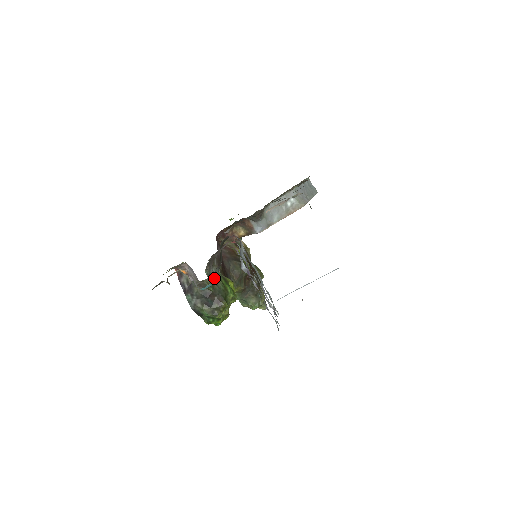
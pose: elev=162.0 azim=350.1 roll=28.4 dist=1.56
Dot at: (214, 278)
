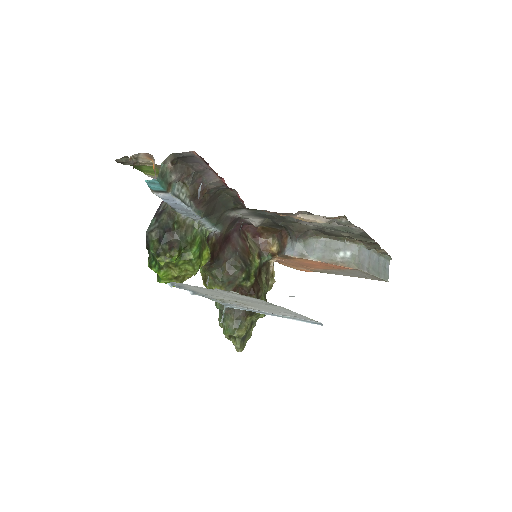
Dot at: (170, 188)
